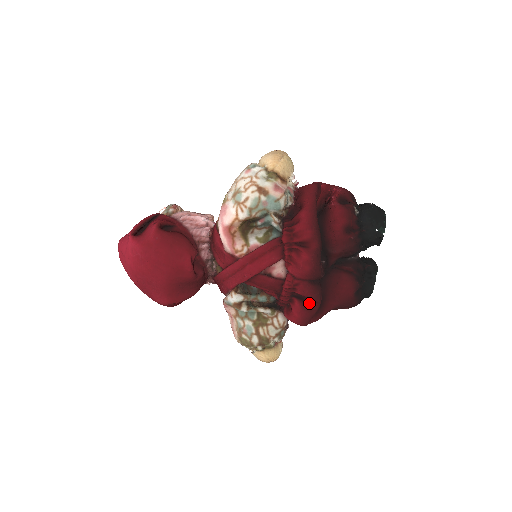
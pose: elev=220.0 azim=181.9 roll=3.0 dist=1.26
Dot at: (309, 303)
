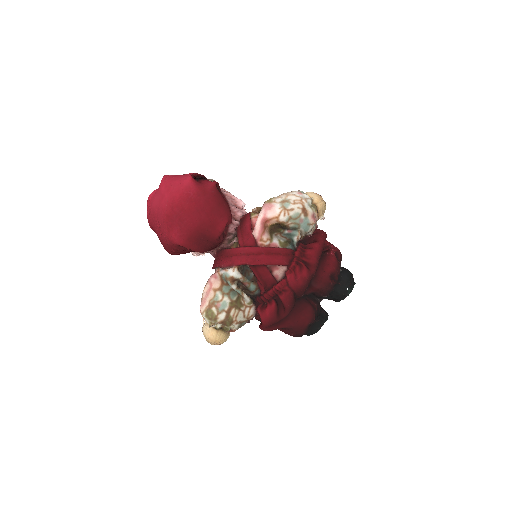
Dot at: (279, 311)
